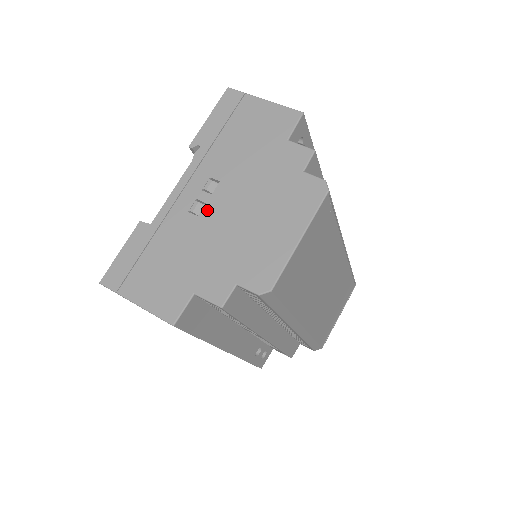
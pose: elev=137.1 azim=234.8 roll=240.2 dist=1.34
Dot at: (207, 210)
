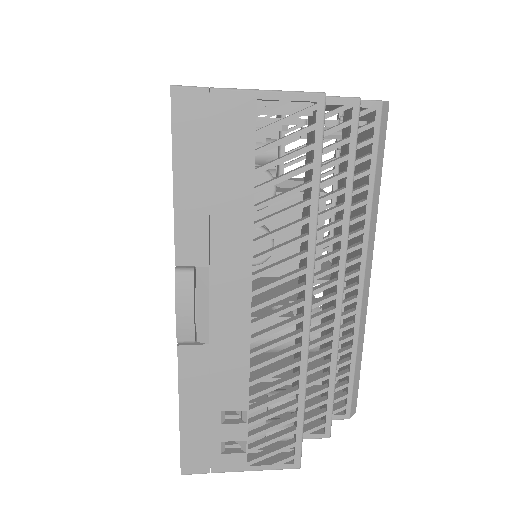
Dot at: occluded
